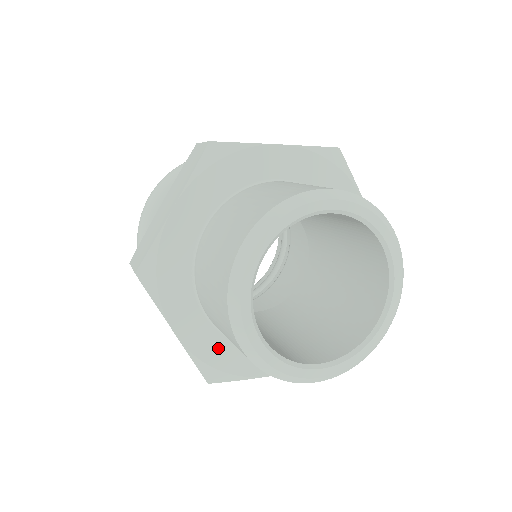
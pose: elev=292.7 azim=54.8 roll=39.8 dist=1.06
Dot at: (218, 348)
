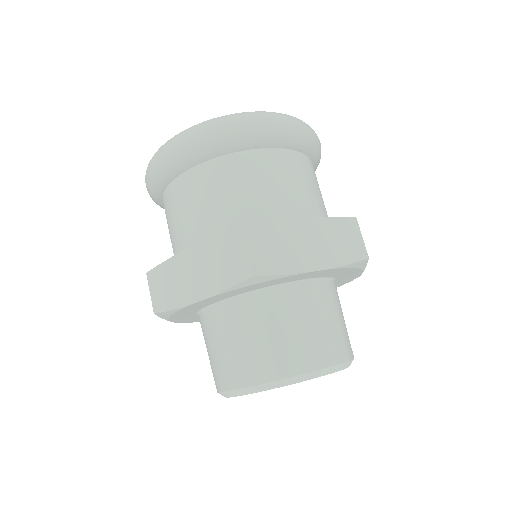
Dot at: occluded
